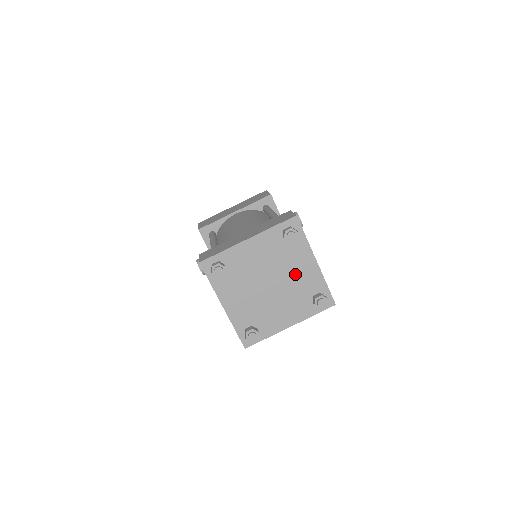
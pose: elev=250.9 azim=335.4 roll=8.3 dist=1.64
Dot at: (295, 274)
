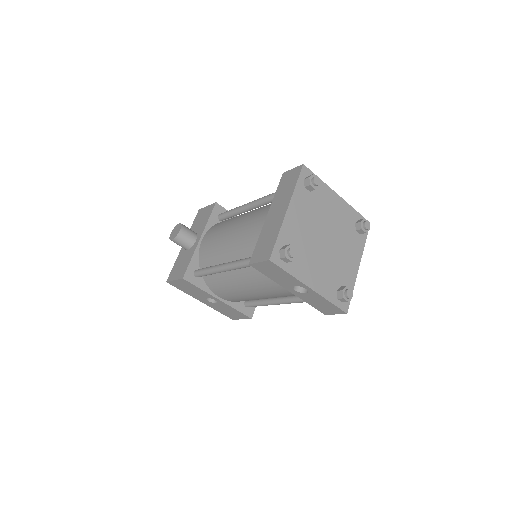
Dot at: (343, 255)
